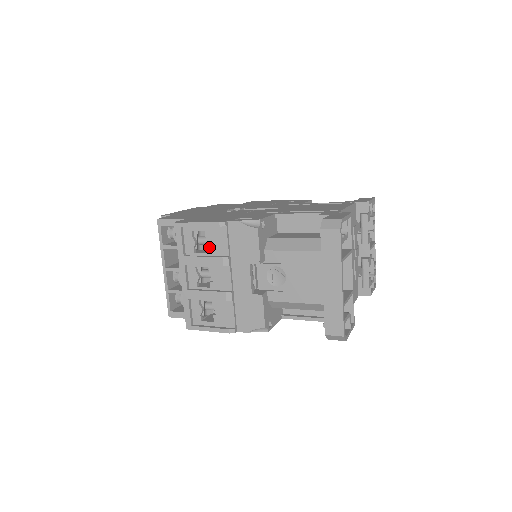
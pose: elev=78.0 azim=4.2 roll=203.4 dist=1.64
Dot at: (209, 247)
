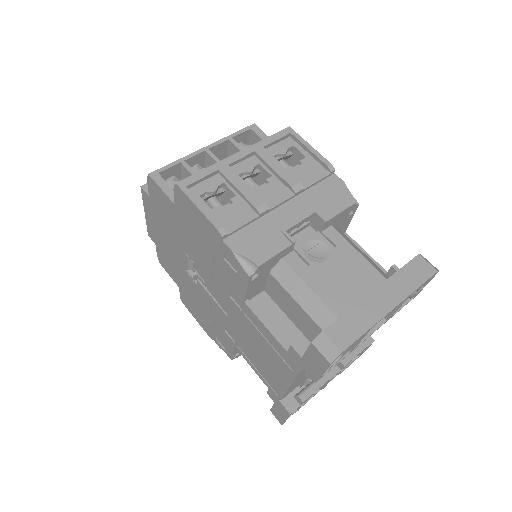
Dot at: (294, 167)
